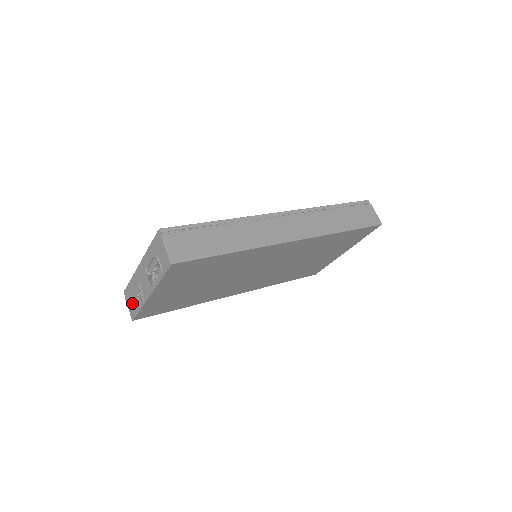
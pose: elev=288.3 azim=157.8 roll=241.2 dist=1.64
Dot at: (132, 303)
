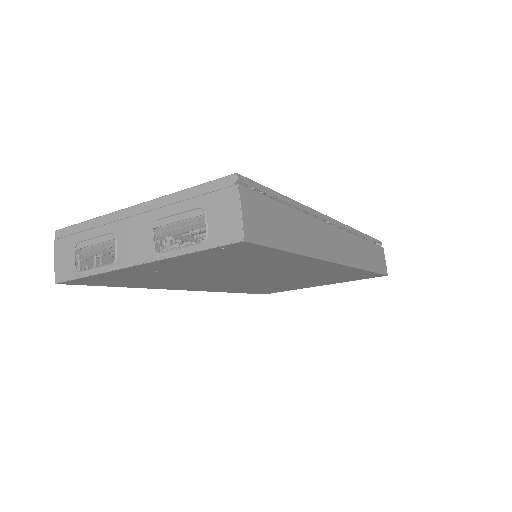
Dot at: (73, 257)
